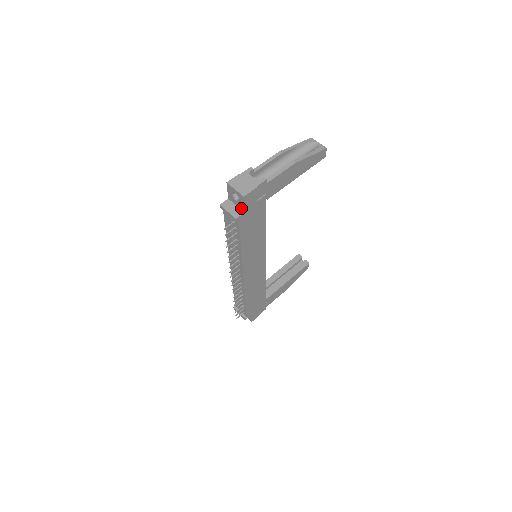
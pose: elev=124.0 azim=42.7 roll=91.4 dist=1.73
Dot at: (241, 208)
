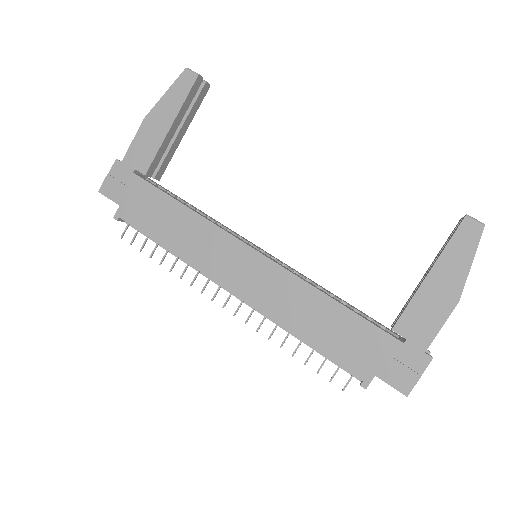
Dot at: (121, 205)
